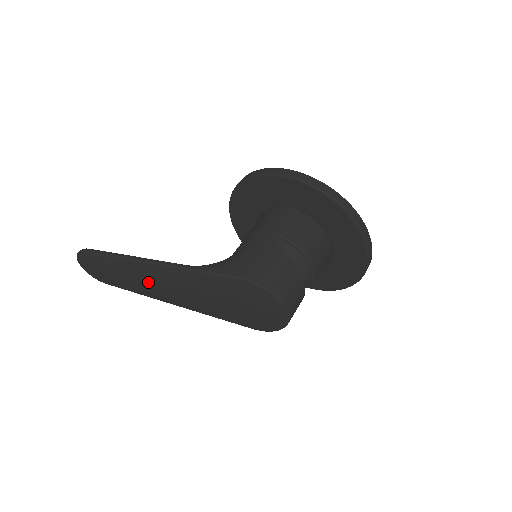
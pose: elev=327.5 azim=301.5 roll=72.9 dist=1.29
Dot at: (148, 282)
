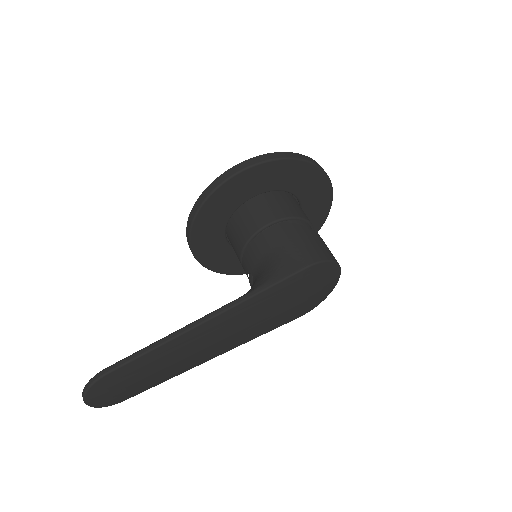
Dot at: (198, 348)
